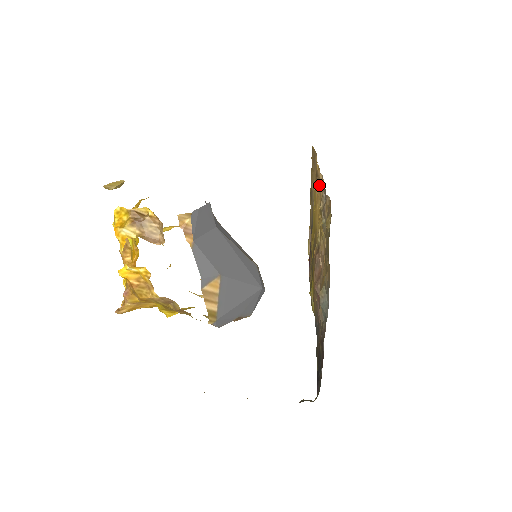
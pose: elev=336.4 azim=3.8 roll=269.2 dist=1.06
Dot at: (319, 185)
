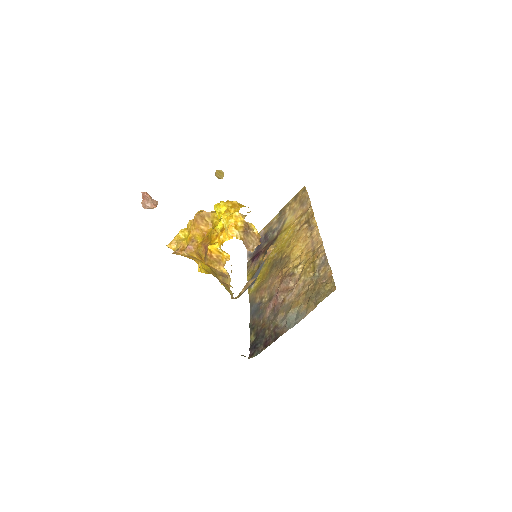
Dot at: (312, 236)
